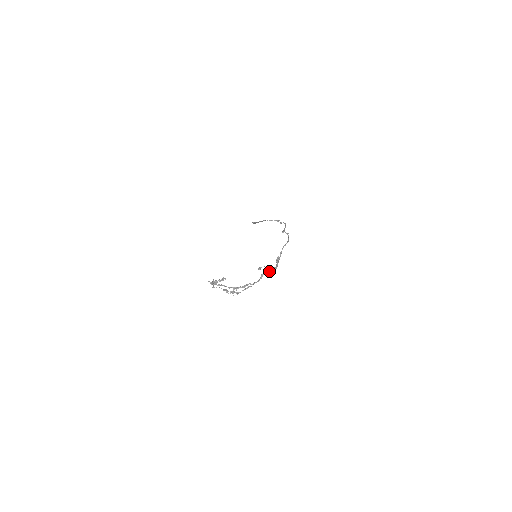
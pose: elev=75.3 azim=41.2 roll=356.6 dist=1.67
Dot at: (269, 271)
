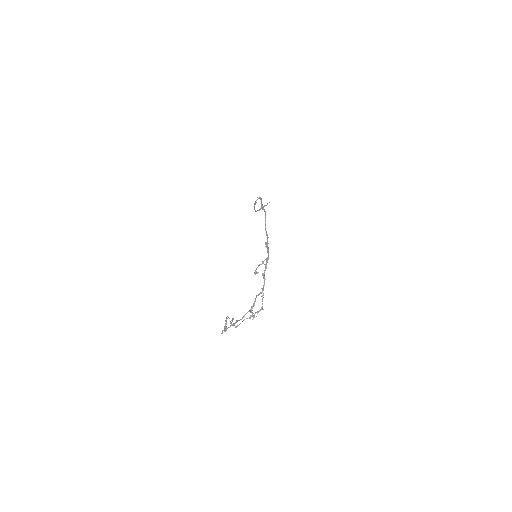
Dot at: occluded
